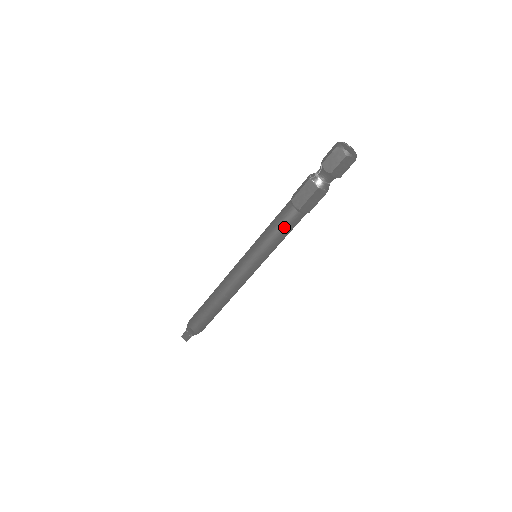
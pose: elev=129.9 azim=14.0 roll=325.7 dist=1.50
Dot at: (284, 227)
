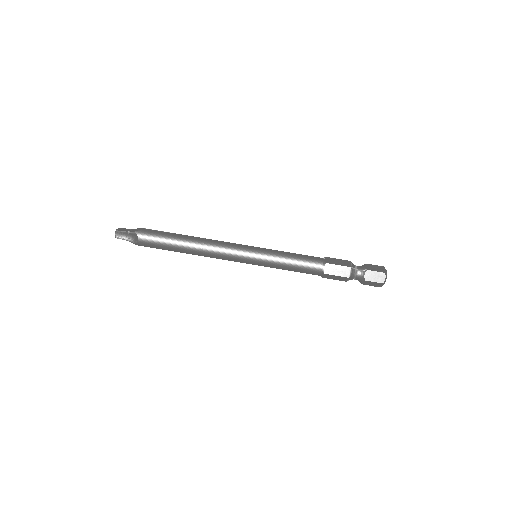
Dot at: (302, 269)
